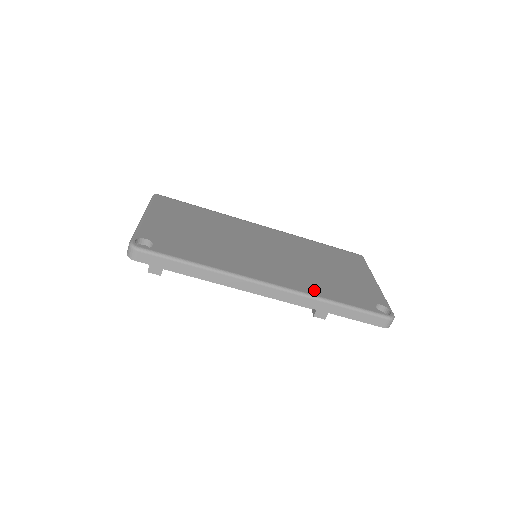
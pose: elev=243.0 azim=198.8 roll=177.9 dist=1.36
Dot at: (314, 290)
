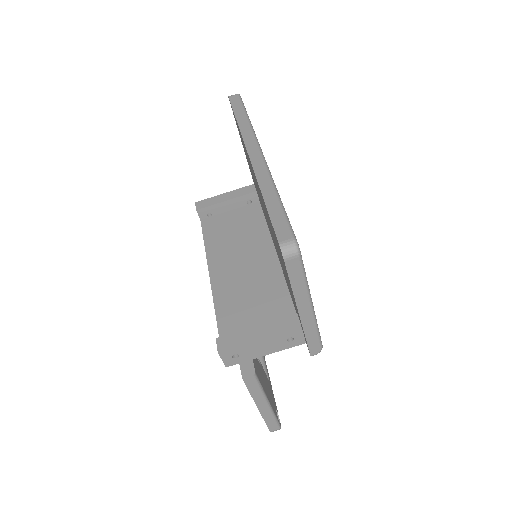
Dot at: occluded
